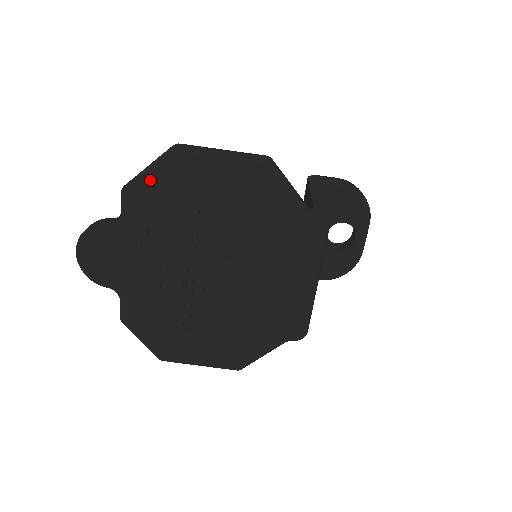
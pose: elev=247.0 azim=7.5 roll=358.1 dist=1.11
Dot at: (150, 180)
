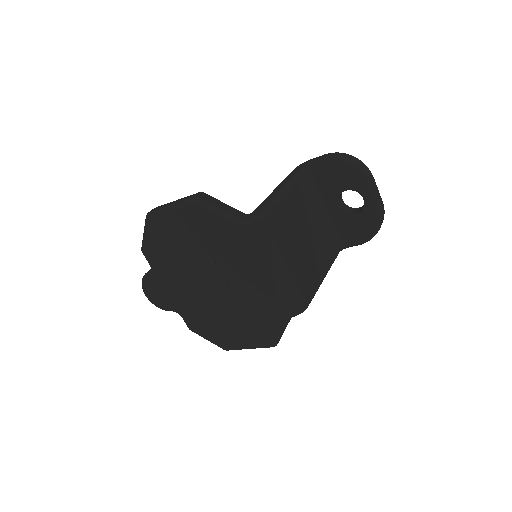
Dot at: (148, 239)
